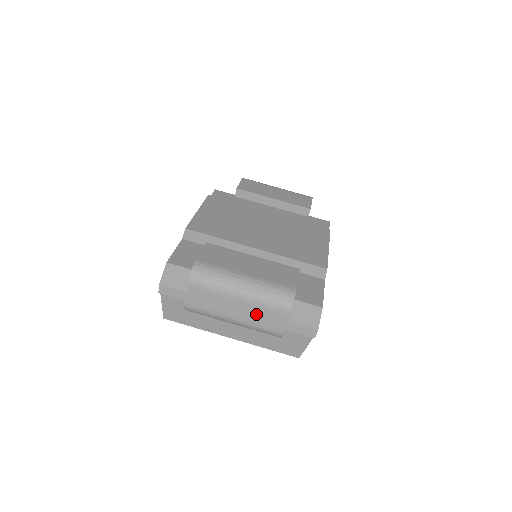
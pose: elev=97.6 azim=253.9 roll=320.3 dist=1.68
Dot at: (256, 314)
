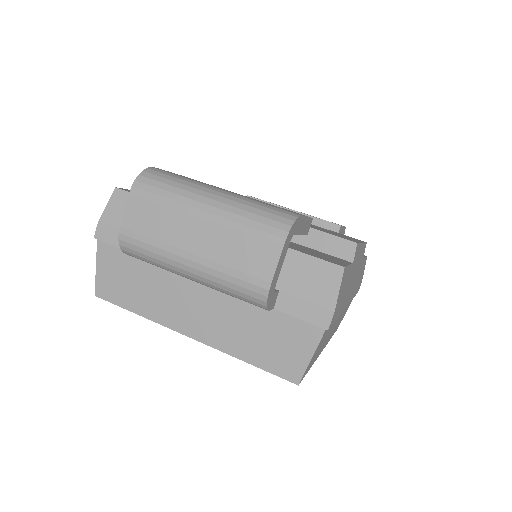
Dot at: (228, 245)
